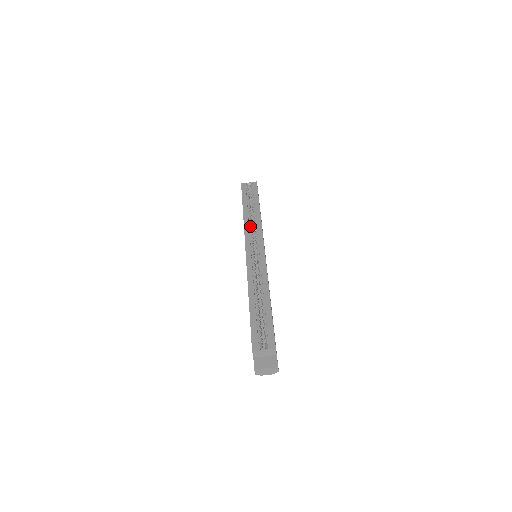
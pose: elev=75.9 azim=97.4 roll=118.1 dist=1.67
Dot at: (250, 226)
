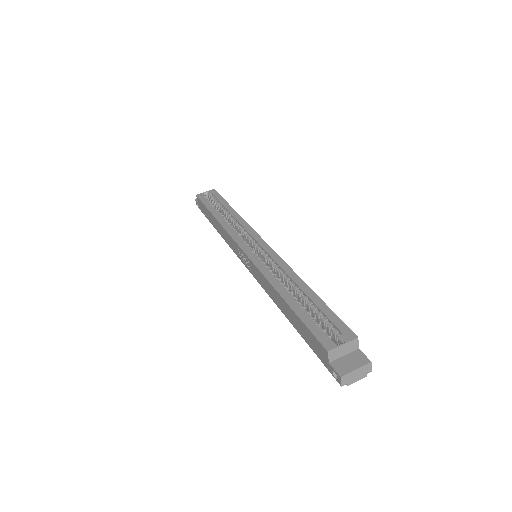
Dot at: (232, 227)
